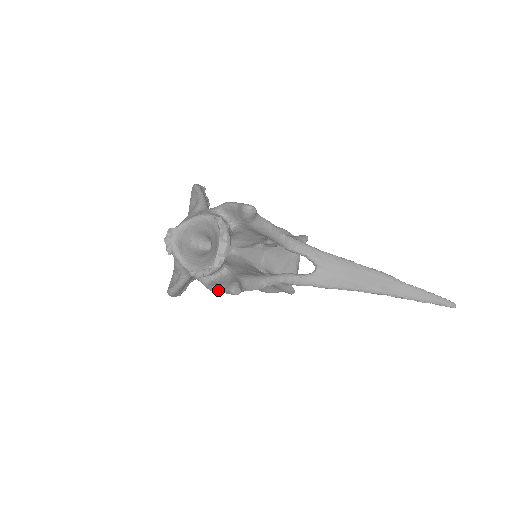
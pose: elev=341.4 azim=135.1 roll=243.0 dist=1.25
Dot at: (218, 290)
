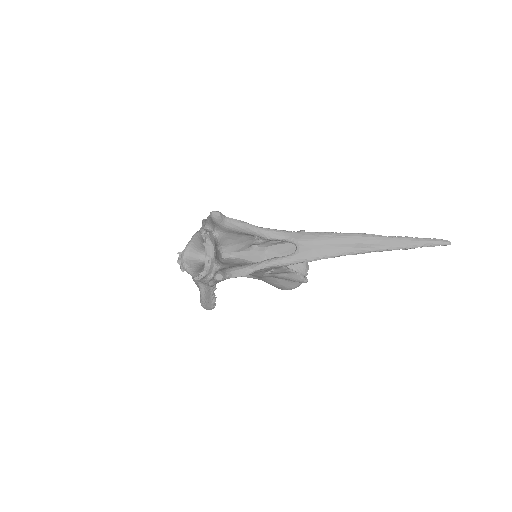
Dot at: (212, 283)
